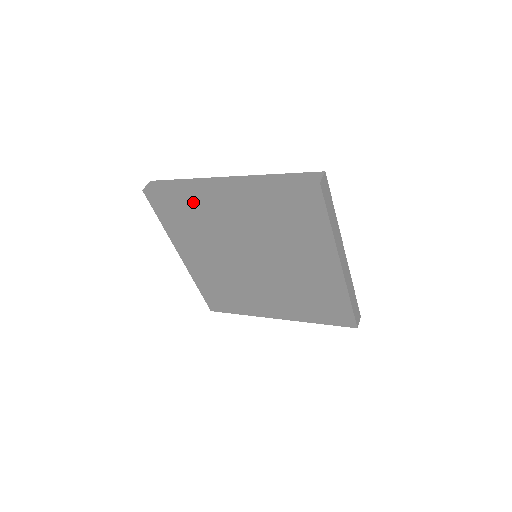
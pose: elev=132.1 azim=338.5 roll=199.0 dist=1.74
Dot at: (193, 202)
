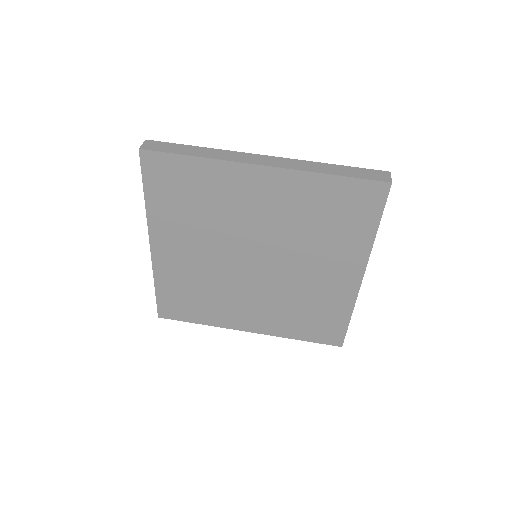
Dot at: (210, 178)
